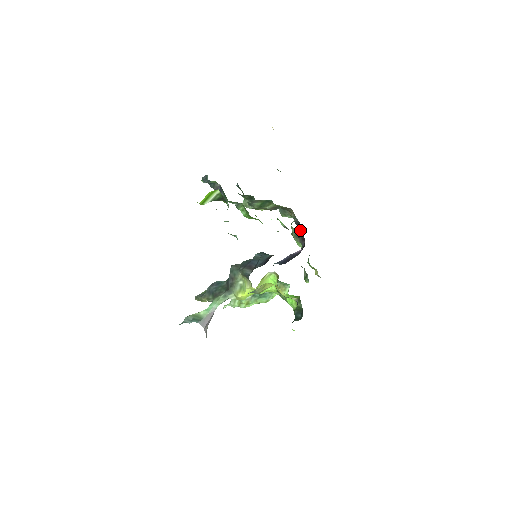
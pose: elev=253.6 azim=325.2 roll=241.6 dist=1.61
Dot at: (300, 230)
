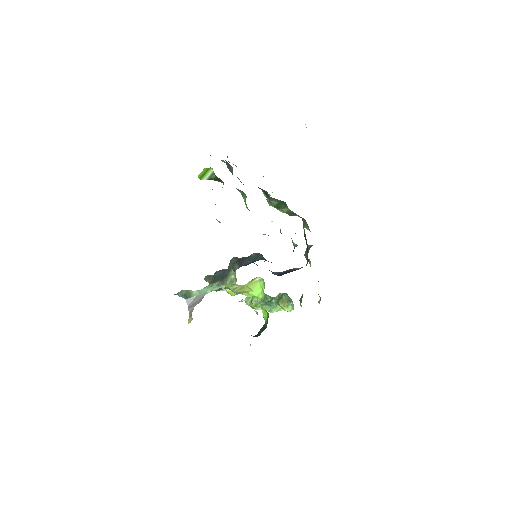
Dot at: occluded
